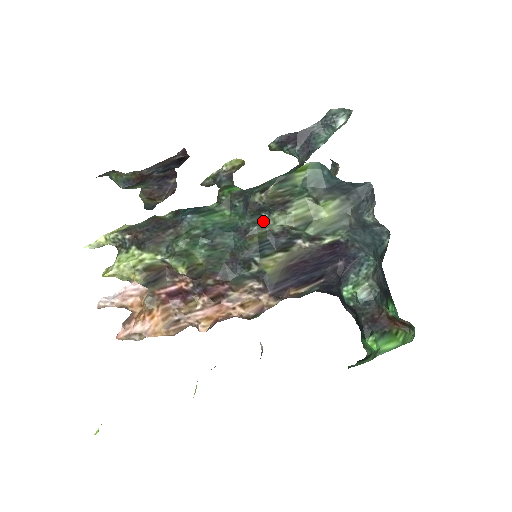
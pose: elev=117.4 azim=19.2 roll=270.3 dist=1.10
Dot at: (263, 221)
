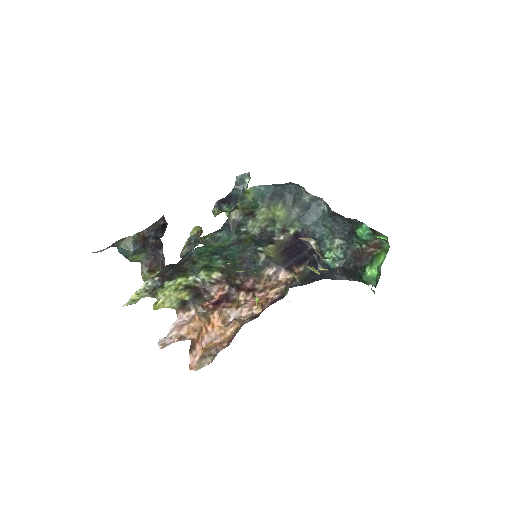
Dot at: (245, 232)
